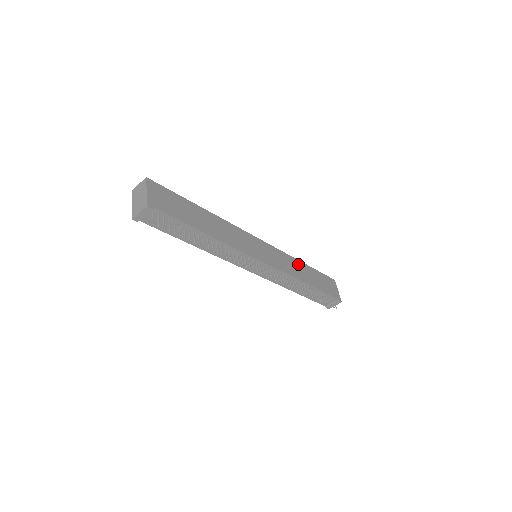
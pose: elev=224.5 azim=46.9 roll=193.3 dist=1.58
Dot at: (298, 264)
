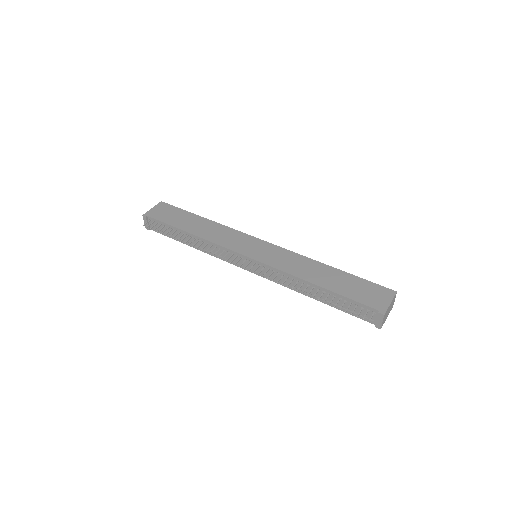
Dot at: (316, 265)
